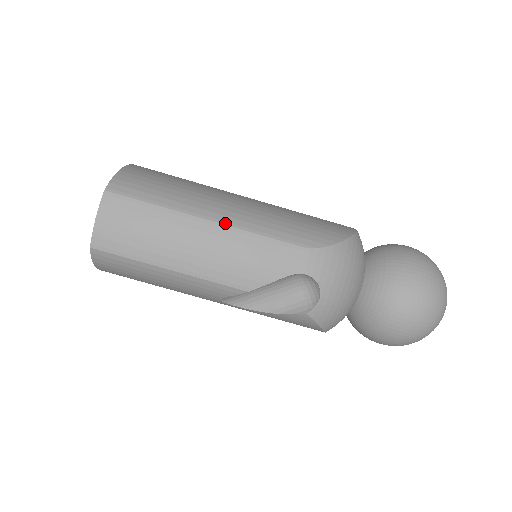
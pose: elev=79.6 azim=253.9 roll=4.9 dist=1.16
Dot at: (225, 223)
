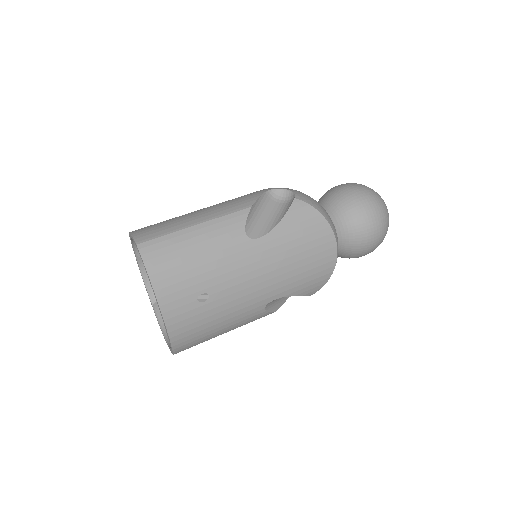
Dot at: occluded
